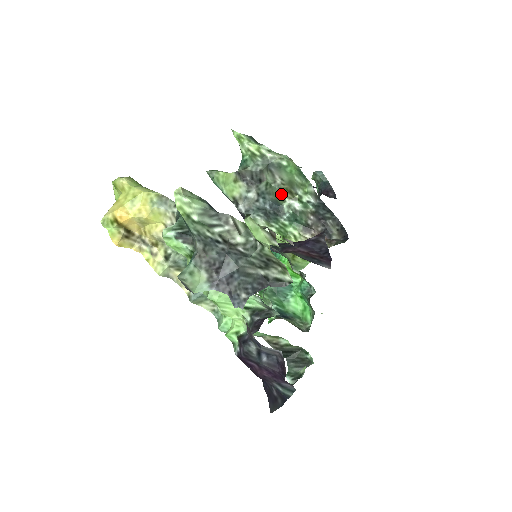
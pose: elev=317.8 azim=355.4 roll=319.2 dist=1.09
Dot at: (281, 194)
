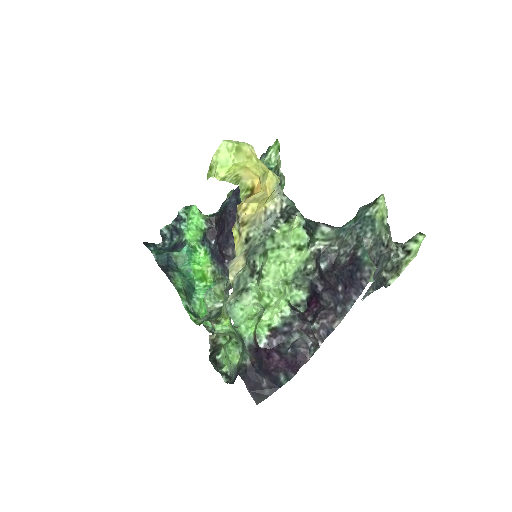
Dot at: occluded
